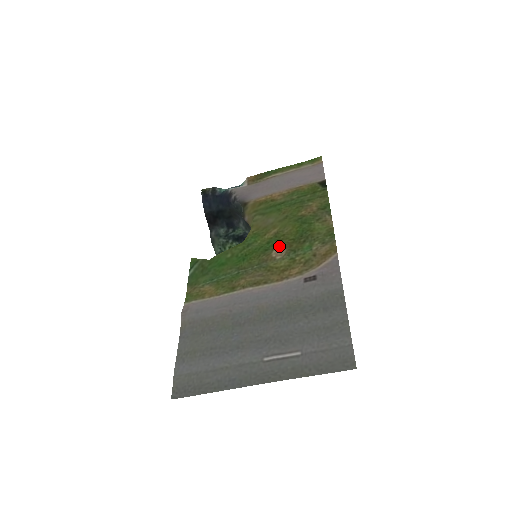
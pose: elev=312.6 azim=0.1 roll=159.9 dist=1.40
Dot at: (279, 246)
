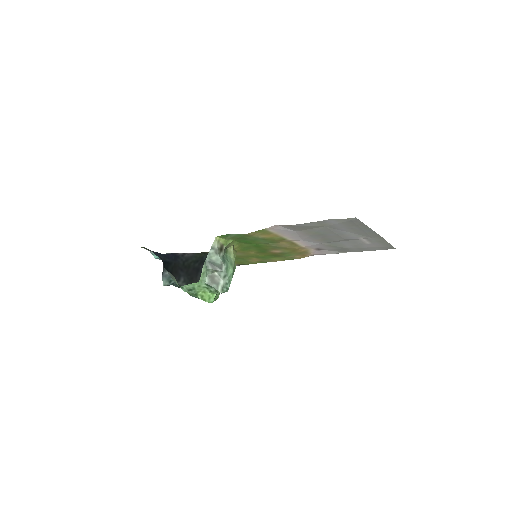
Dot at: (270, 252)
